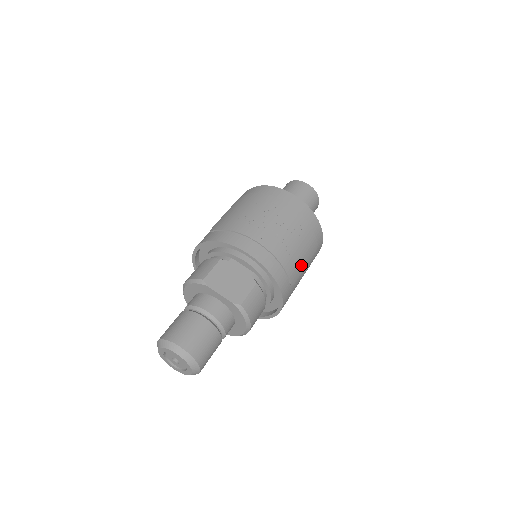
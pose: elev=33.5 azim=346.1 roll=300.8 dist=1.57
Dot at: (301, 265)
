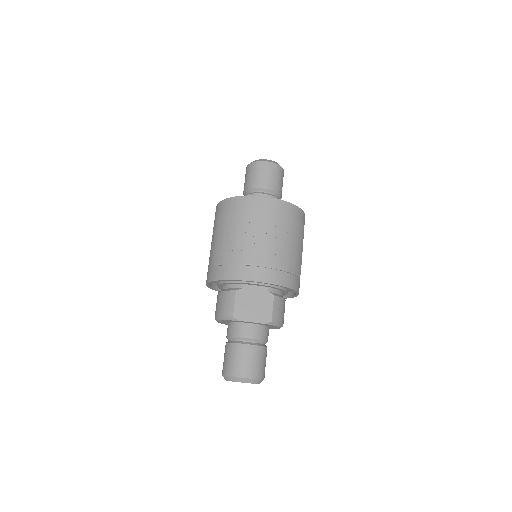
Dot at: (299, 255)
